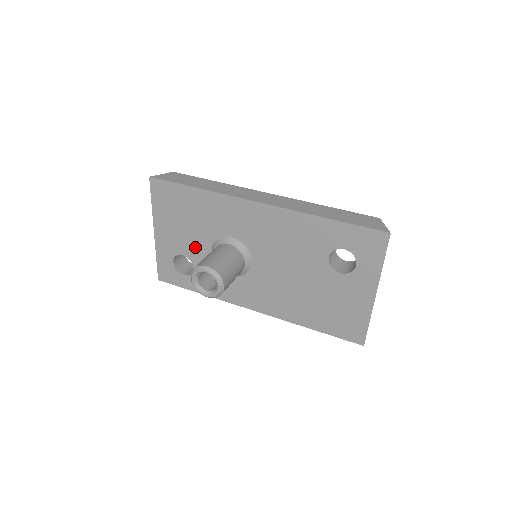
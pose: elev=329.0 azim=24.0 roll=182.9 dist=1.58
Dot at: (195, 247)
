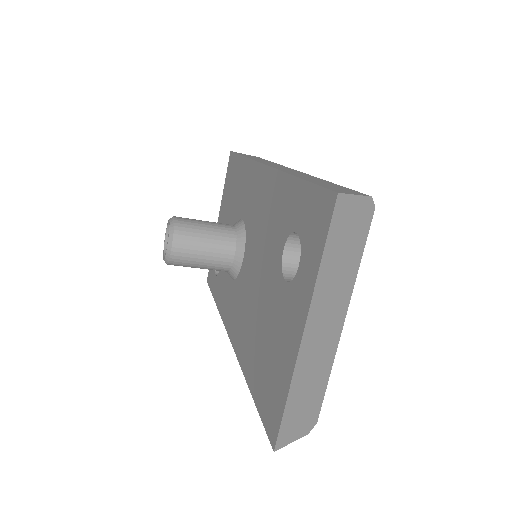
Dot at: occluded
